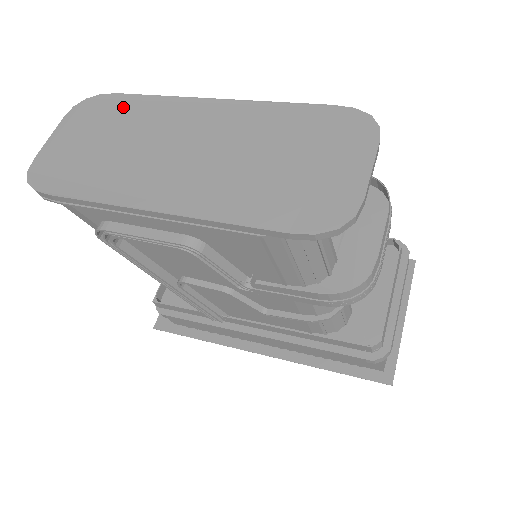
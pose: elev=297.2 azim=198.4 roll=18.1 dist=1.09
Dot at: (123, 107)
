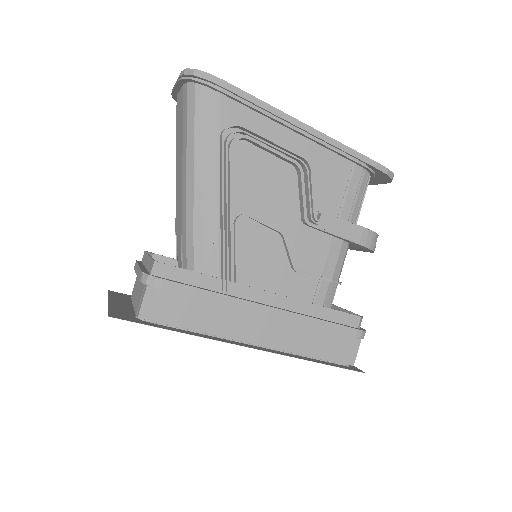
Dot at: occluded
